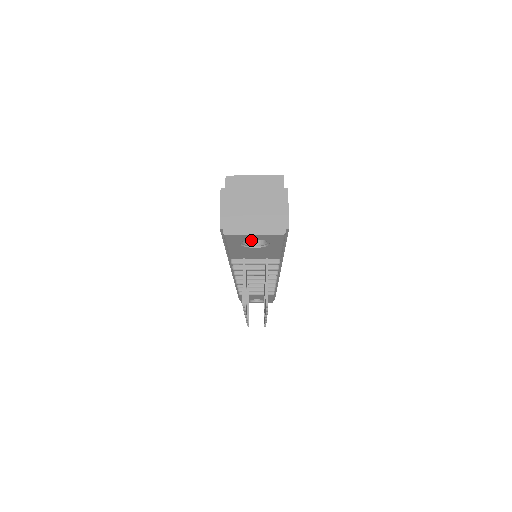
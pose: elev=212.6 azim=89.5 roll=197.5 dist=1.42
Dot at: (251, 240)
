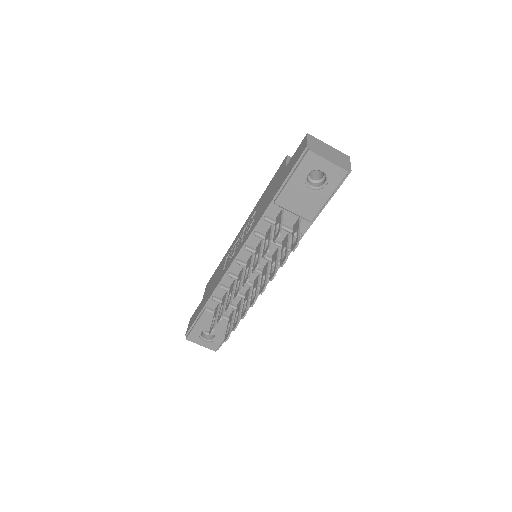
Dot at: (309, 182)
